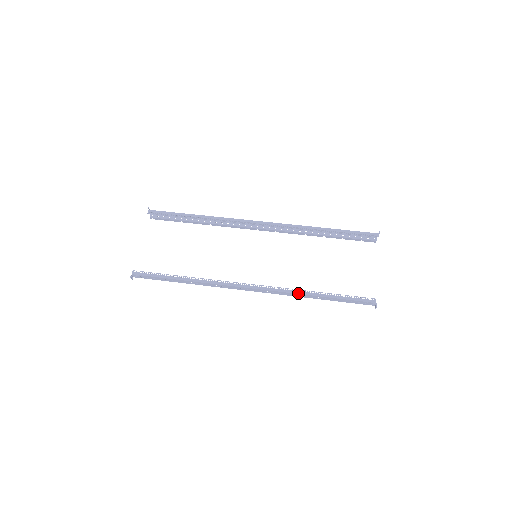
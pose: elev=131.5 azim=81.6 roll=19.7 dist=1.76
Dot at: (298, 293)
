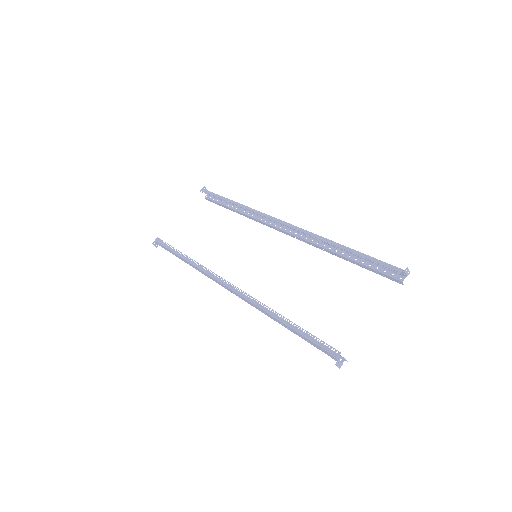
Dot at: (261, 308)
